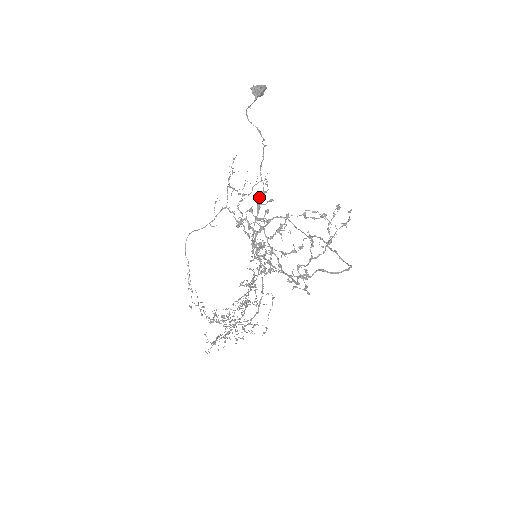
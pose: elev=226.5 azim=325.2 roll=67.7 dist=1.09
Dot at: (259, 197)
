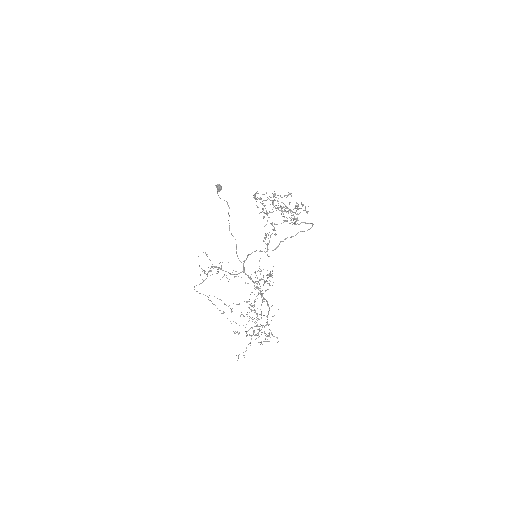
Dot at: occluded
